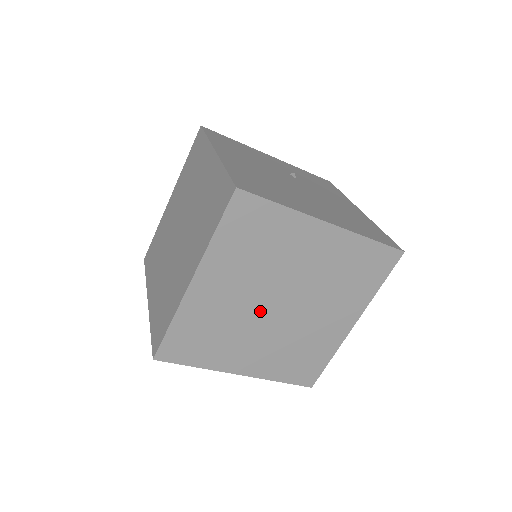
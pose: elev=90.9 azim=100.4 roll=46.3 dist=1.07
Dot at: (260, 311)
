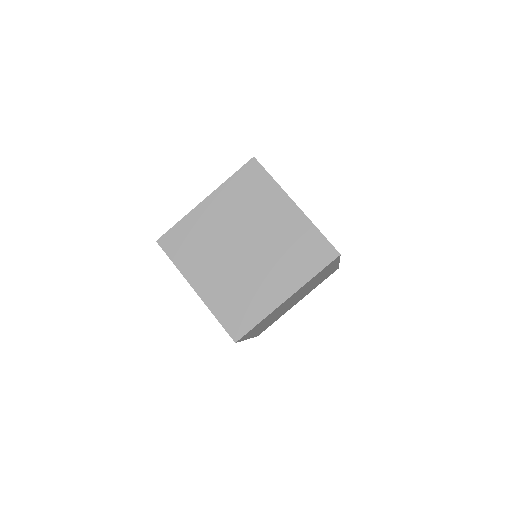
Dot at: (231, 244)
